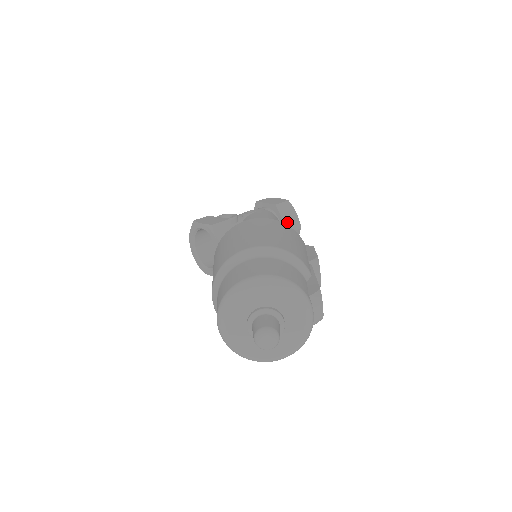
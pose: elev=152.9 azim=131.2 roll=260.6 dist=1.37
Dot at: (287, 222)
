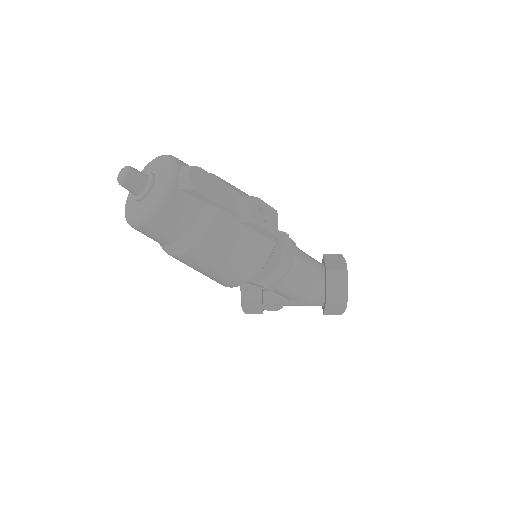
Dot at: (329, 265)
